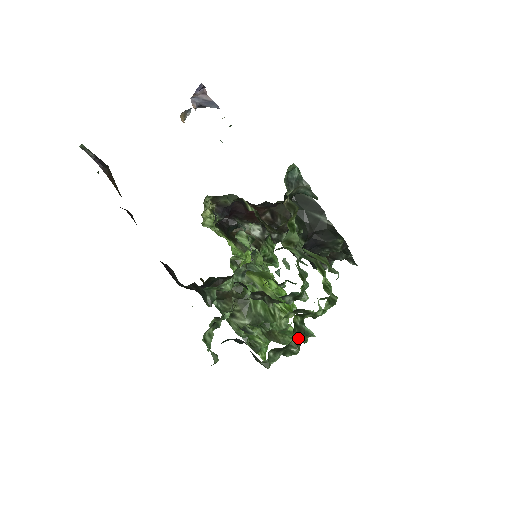
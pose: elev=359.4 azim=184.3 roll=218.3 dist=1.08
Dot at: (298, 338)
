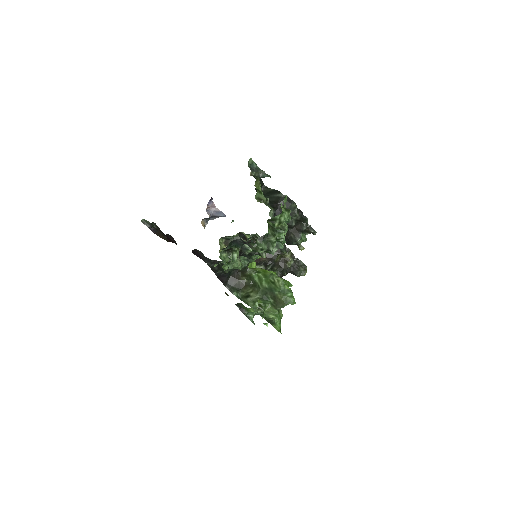
Dot at: (273, 232)
